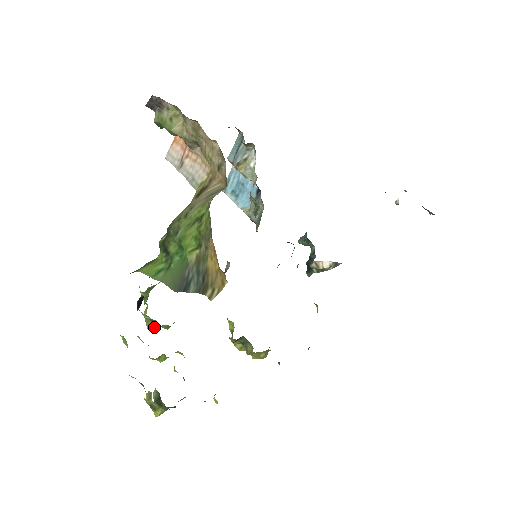
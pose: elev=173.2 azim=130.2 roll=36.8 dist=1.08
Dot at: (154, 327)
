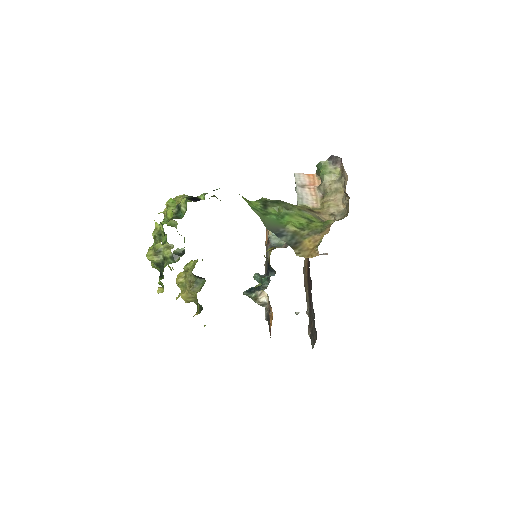
Dot at: (177, 217)
